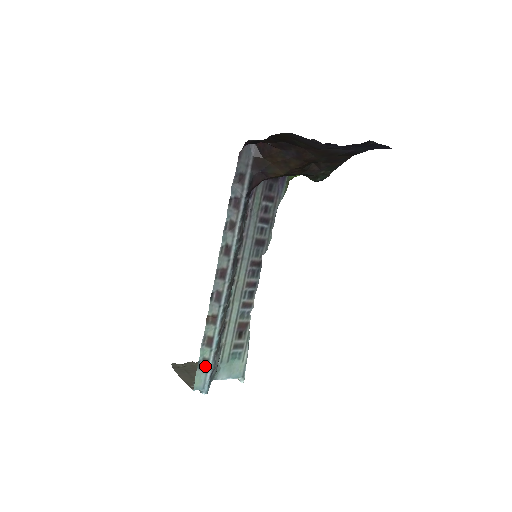
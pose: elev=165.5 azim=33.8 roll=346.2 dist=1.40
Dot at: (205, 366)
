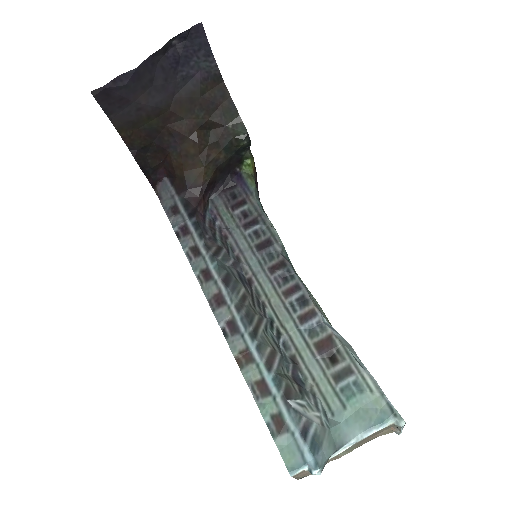
Dot at: (282, 426)
